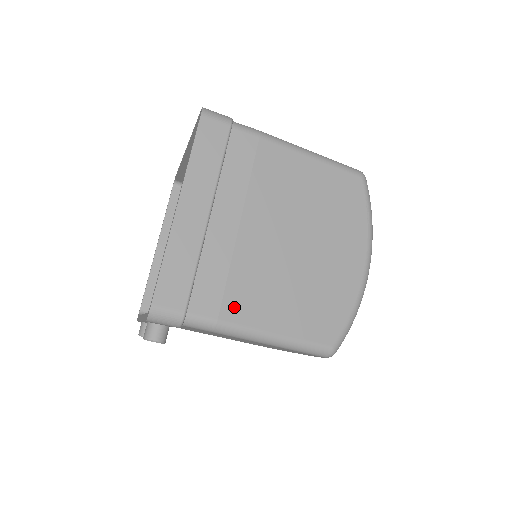
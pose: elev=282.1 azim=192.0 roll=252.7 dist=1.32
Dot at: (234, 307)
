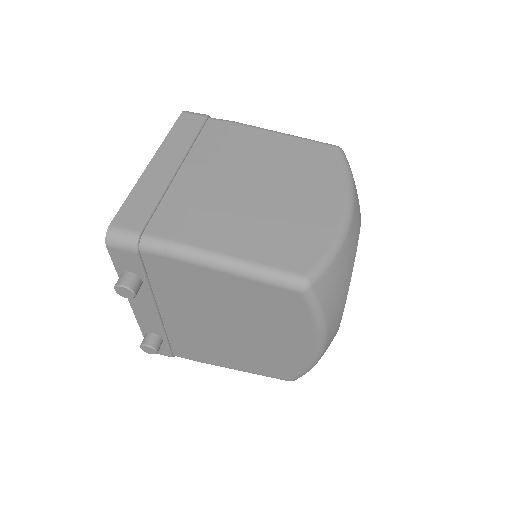
Dot at: (191, 232)
